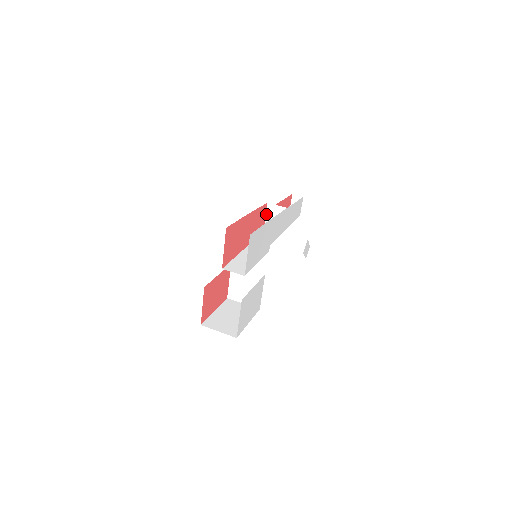
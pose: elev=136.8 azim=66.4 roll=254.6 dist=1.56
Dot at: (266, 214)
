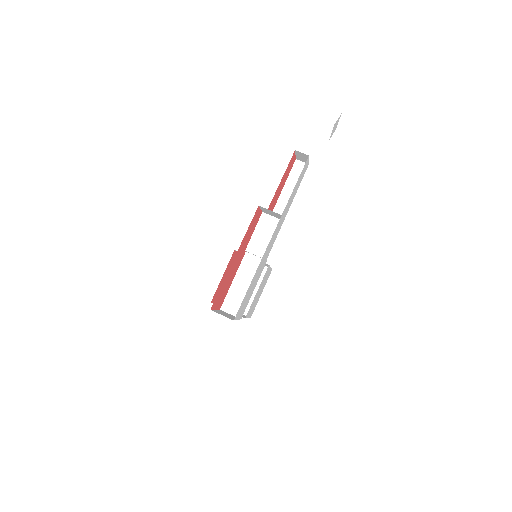
Dot at: (261, 209)
